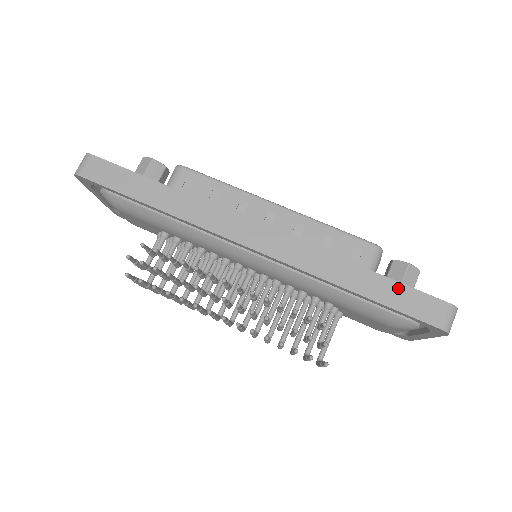
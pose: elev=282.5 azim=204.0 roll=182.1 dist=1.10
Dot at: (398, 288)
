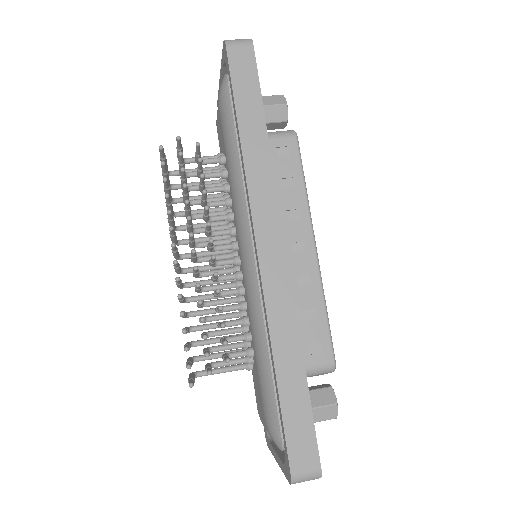
Dot at: (305, 409)
